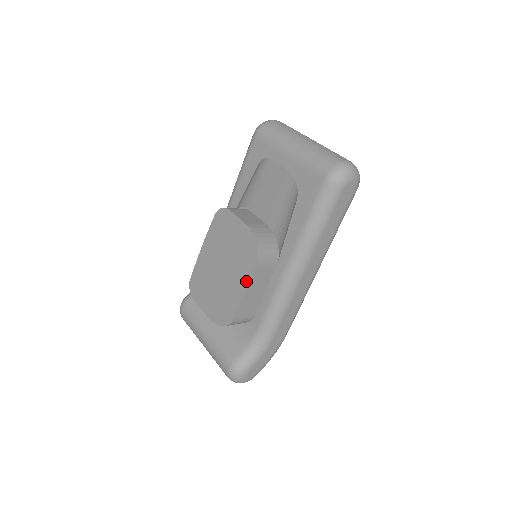
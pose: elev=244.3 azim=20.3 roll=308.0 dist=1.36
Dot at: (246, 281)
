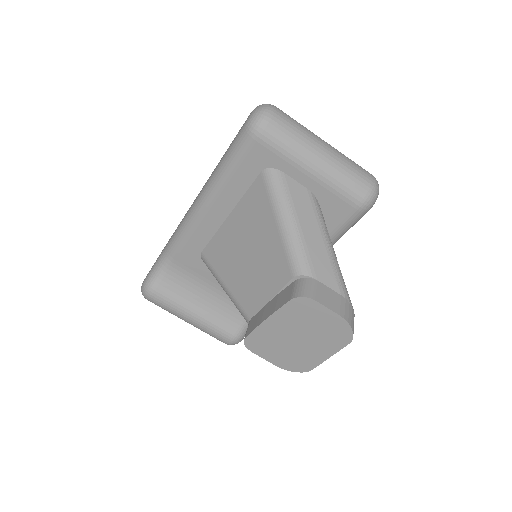
Dot at: (334, 351)
